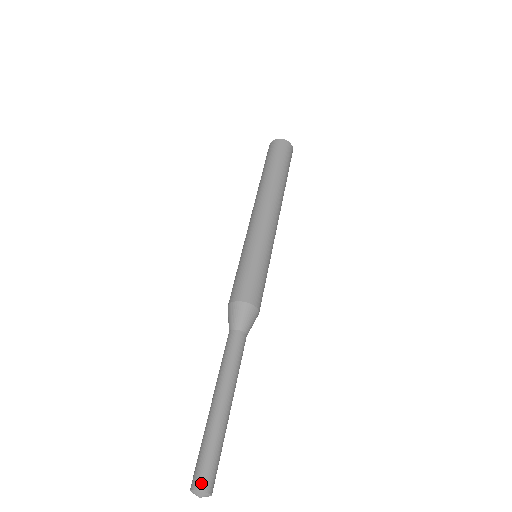
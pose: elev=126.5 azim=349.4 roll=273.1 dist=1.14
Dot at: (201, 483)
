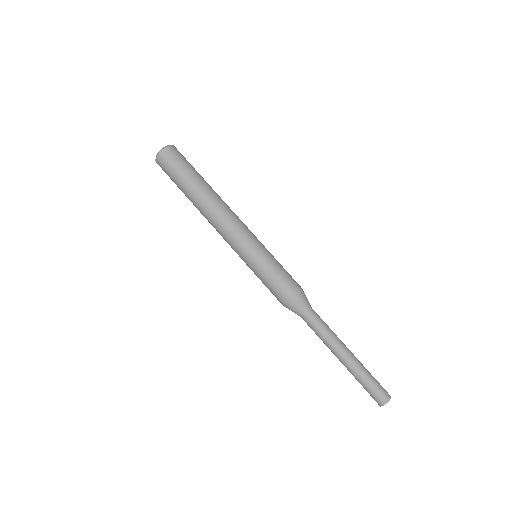
Dot at: (385, 398)
